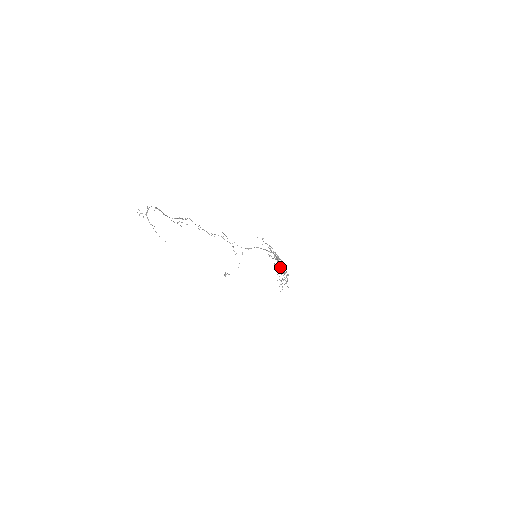
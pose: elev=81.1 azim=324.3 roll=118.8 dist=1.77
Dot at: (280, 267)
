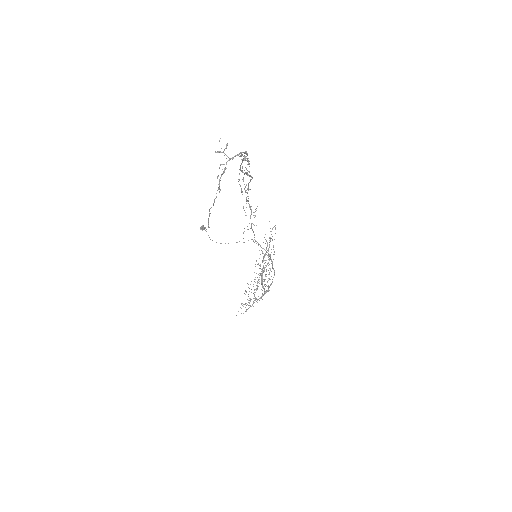
Dot at: occluded
